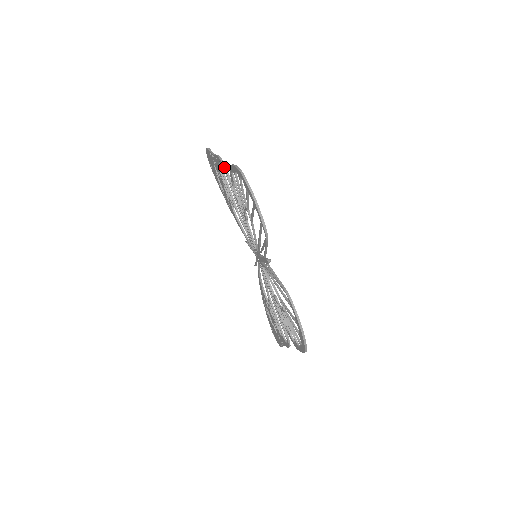
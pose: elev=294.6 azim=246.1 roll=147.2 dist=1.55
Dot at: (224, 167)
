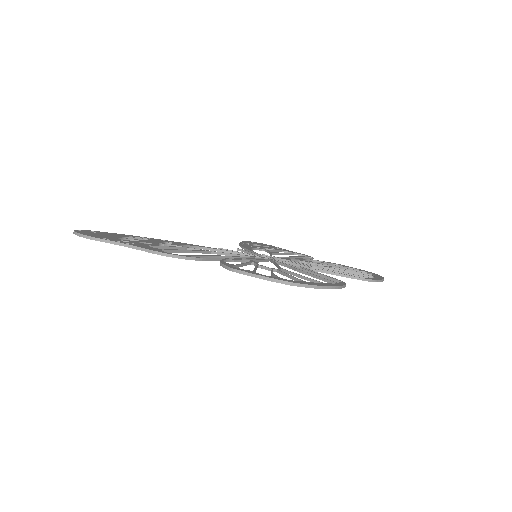
Dot at: occluded
